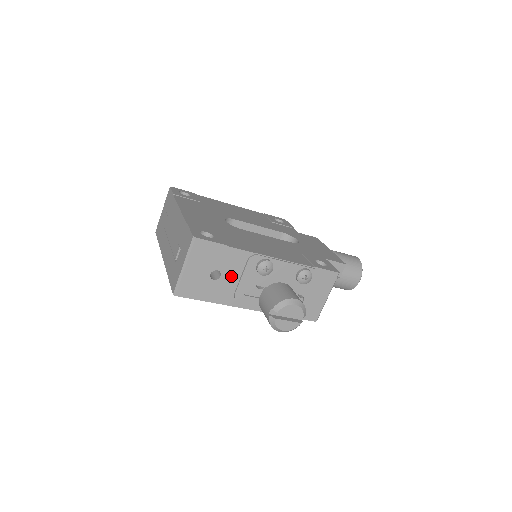
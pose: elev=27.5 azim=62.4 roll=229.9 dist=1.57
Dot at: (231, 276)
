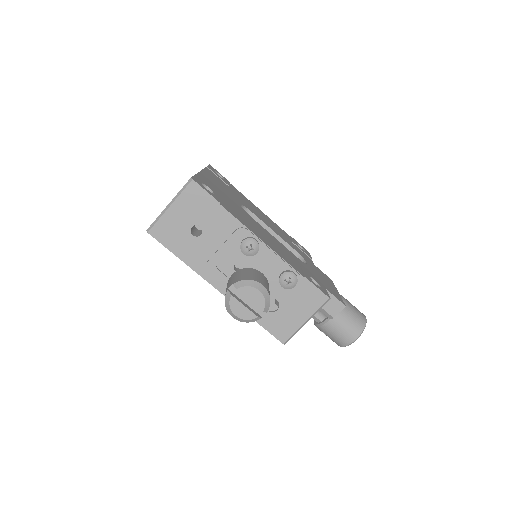
Dot at: (212, 240)
